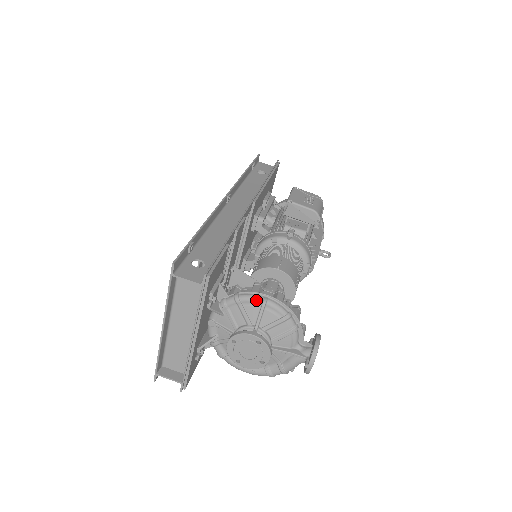
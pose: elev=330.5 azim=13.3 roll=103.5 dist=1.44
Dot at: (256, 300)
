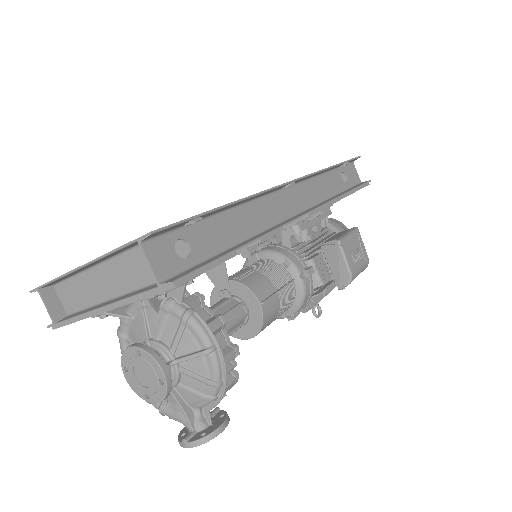
Dot at: (203, 339)
